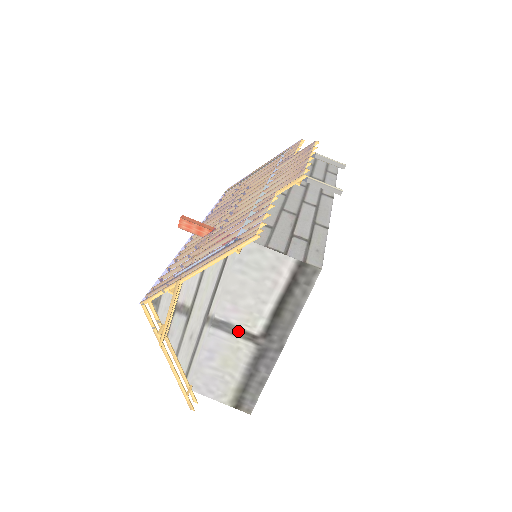
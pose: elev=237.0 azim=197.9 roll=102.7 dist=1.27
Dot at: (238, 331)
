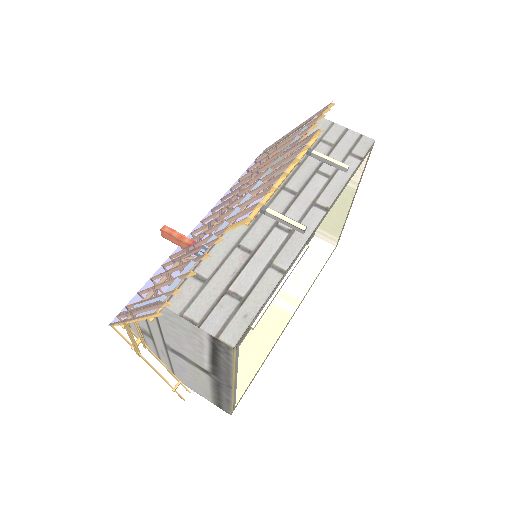
Dot at: (192, 363)
